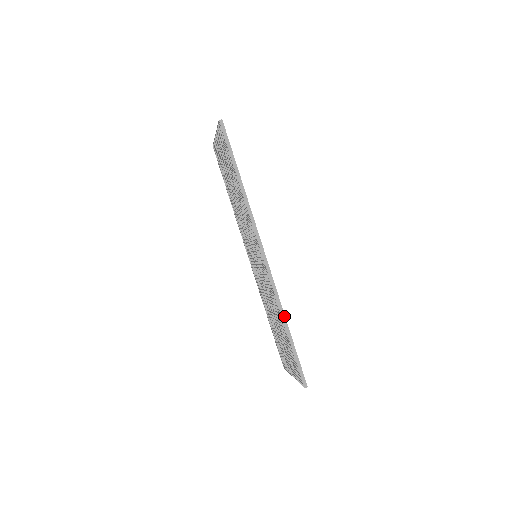
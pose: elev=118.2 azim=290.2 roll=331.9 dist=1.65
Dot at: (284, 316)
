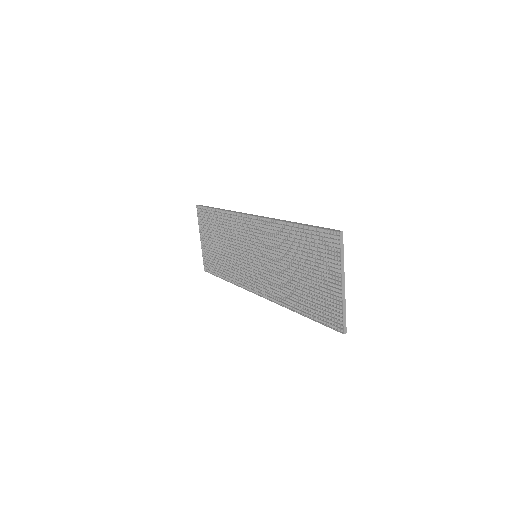
Dot at: (288, 221)
